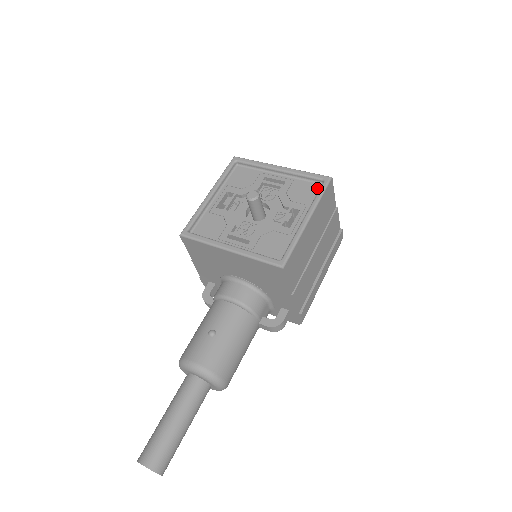
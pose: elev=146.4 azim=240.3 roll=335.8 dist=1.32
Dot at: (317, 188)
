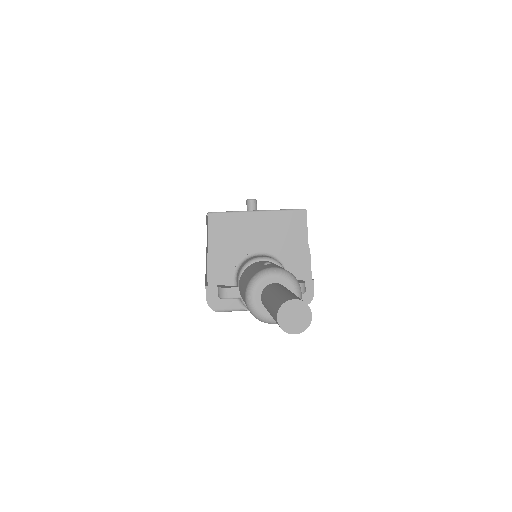
Dot at: occluded
